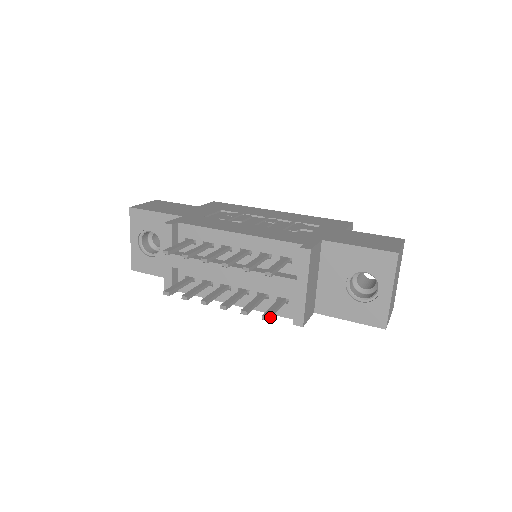
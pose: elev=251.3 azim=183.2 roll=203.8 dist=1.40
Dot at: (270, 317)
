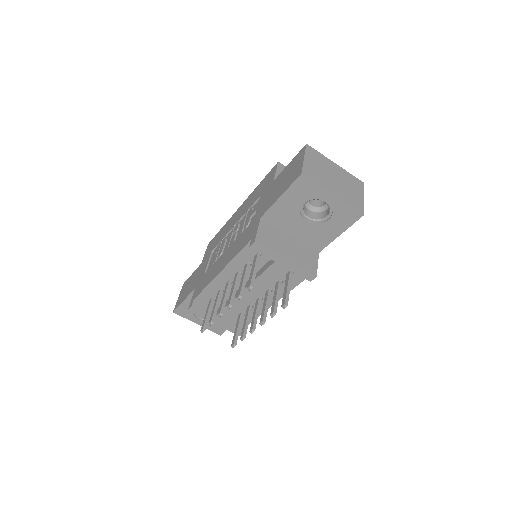
Dot at: (287, 301)
